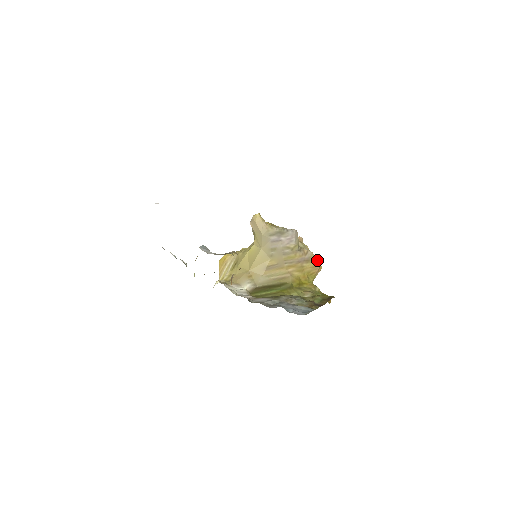
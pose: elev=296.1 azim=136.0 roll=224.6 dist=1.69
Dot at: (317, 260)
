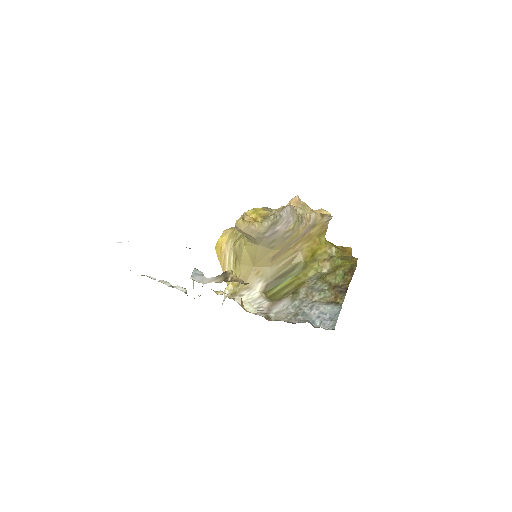
Dot at: (324, 219)
